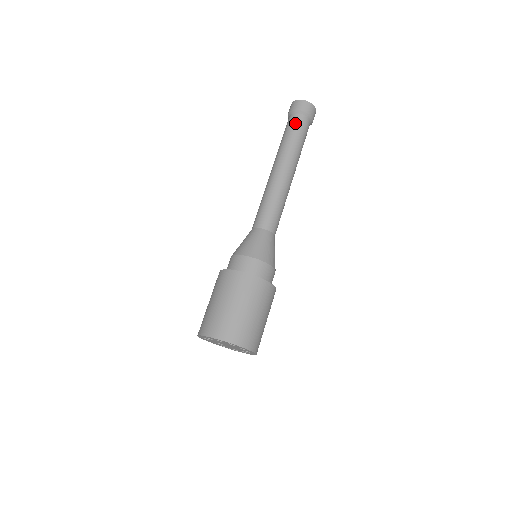
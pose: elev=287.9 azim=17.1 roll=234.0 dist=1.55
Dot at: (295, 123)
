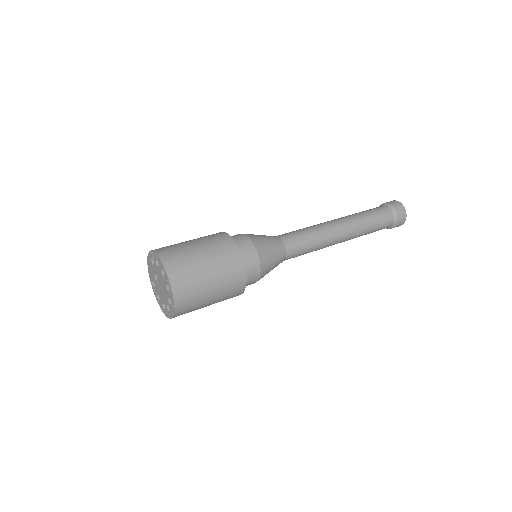
Dot at: (383, 213)
